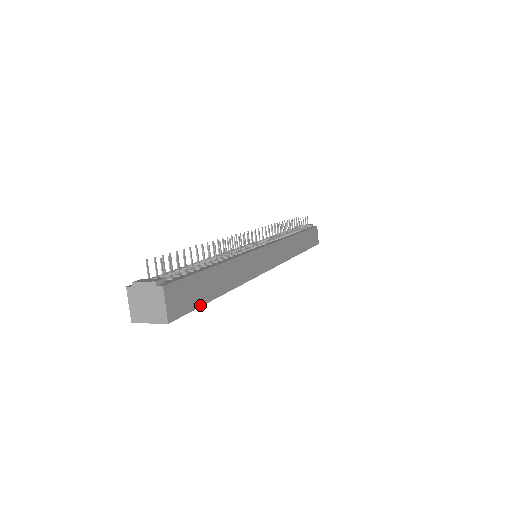
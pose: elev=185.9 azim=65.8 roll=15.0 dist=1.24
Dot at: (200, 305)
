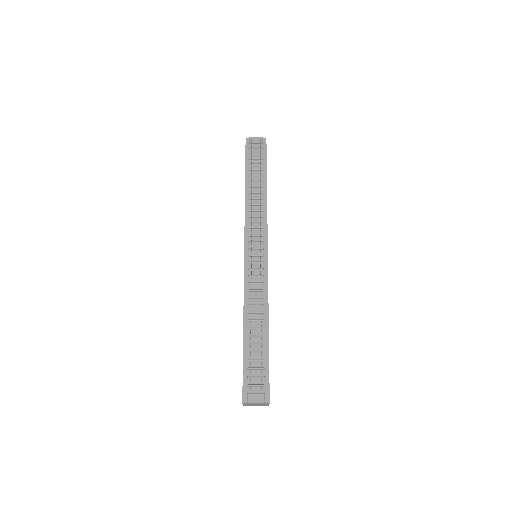
Dot at: occluded
